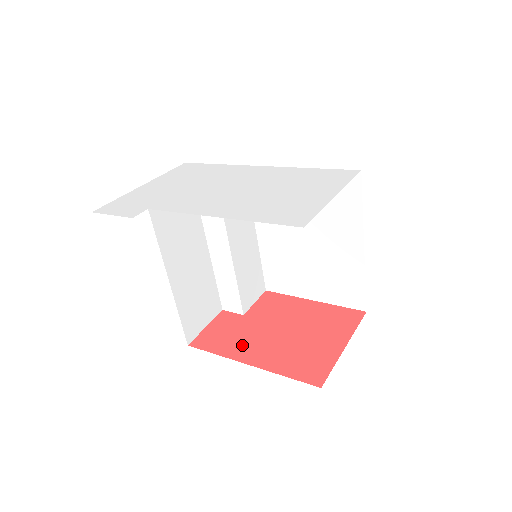
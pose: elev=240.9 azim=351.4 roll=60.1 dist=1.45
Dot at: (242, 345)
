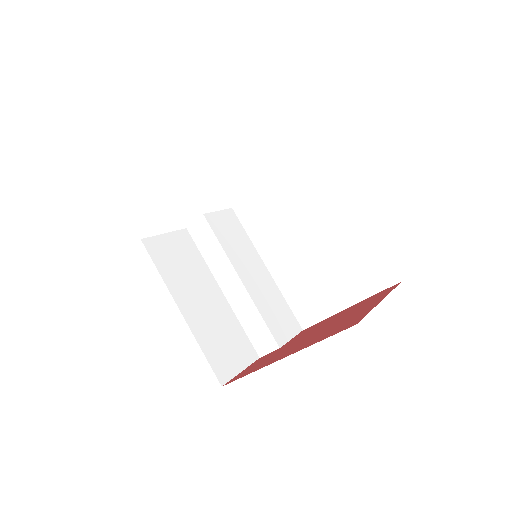
Dot at: (276, 357)
